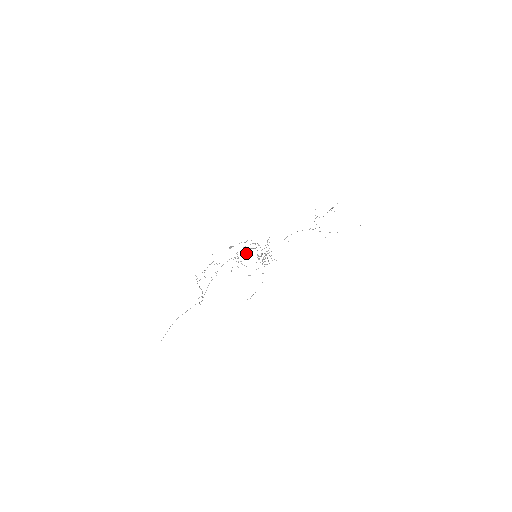
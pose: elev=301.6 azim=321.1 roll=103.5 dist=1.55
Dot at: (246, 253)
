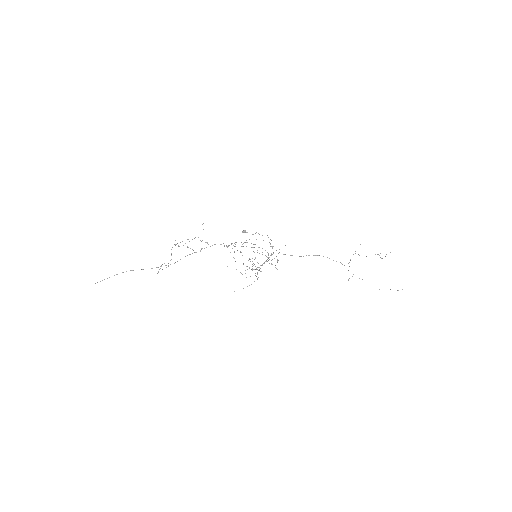
Dot at: occluded
